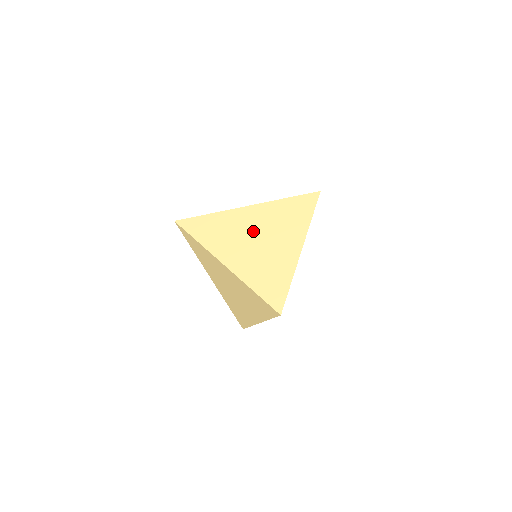
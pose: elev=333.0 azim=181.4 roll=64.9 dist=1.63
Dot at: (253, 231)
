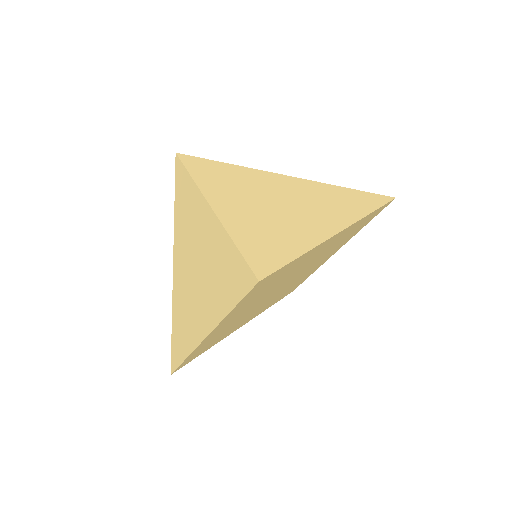
Dot at: (276, 193)
